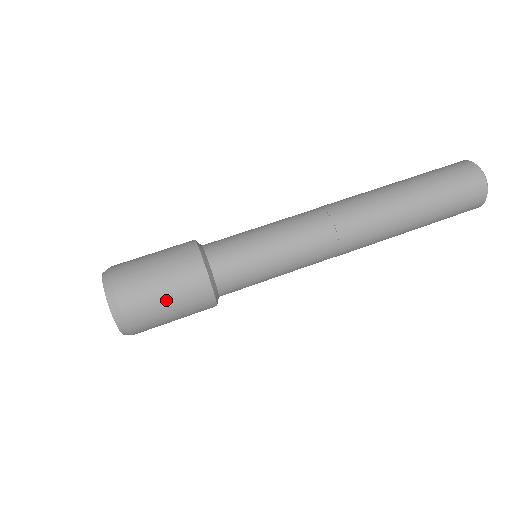
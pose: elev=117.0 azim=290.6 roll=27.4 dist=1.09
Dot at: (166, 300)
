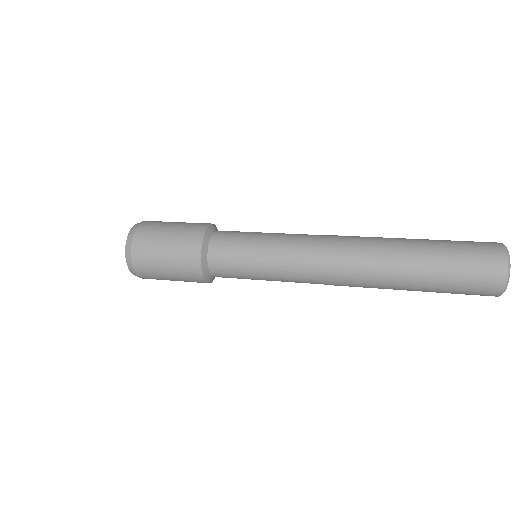
Dot at: (177, 222)
